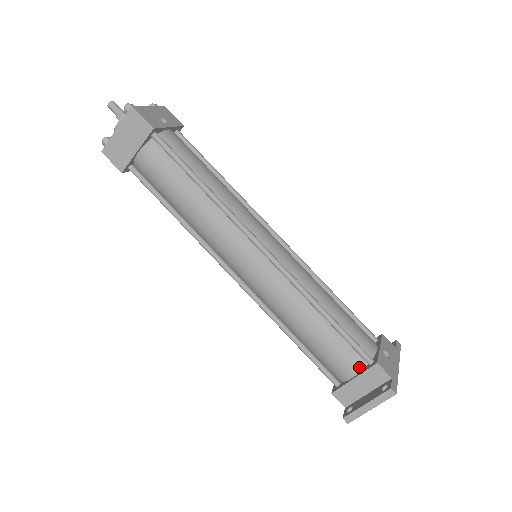
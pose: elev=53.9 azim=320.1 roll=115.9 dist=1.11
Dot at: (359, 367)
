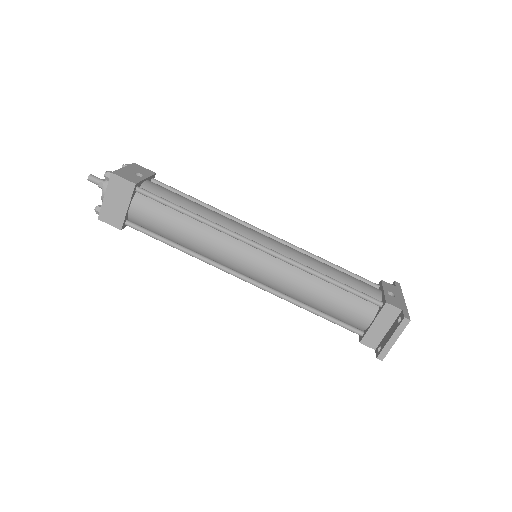
Dot at: (373, 312)
